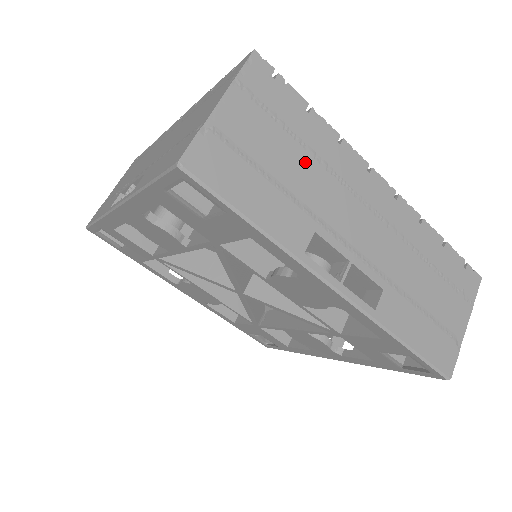
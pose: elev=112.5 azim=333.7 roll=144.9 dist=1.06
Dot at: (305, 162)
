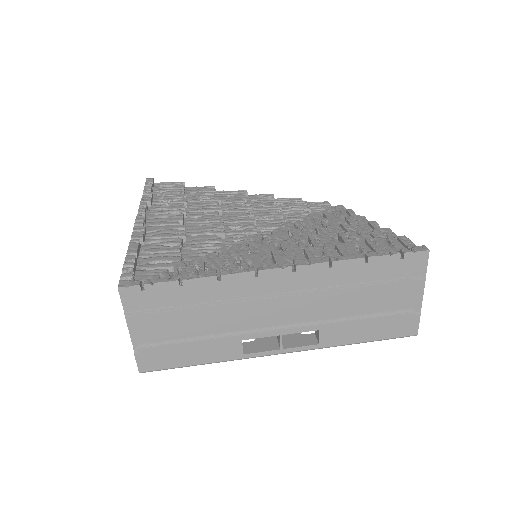
Dot at: (205, 313)
